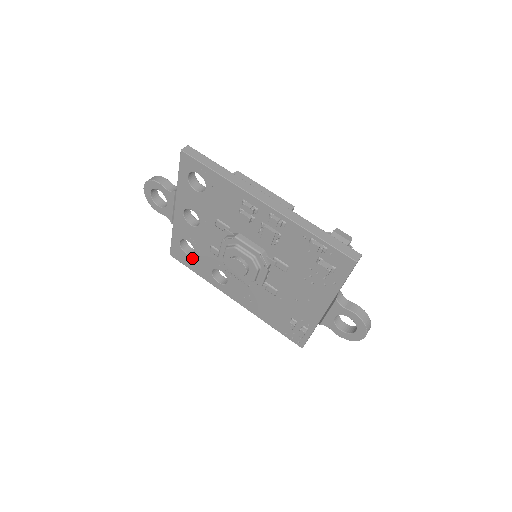
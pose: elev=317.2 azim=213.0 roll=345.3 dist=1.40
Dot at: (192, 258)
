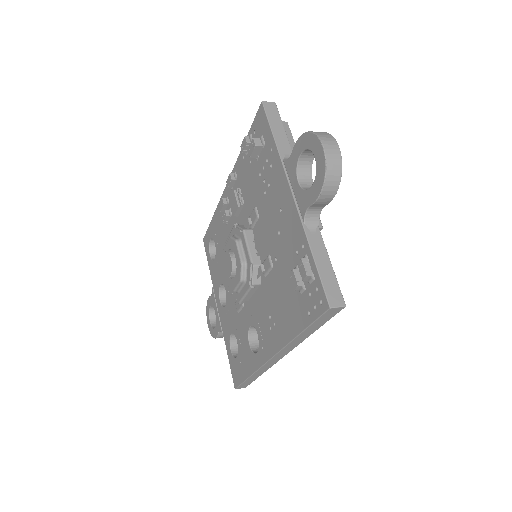
Dot at: (239, 355)
